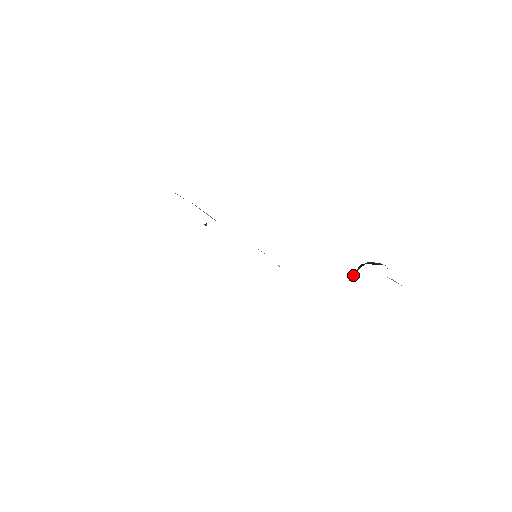
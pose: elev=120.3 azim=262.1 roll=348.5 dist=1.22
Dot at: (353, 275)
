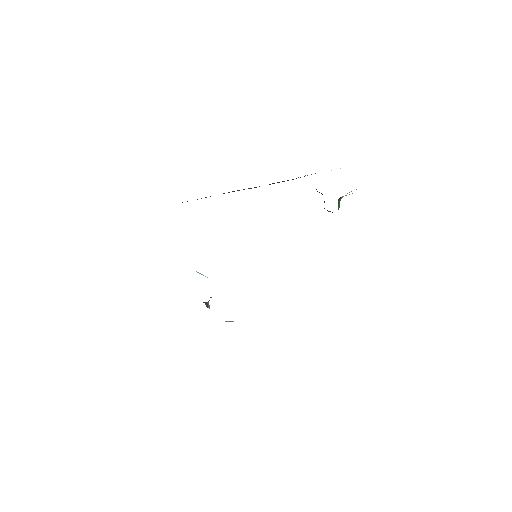
Dot at: occluded
